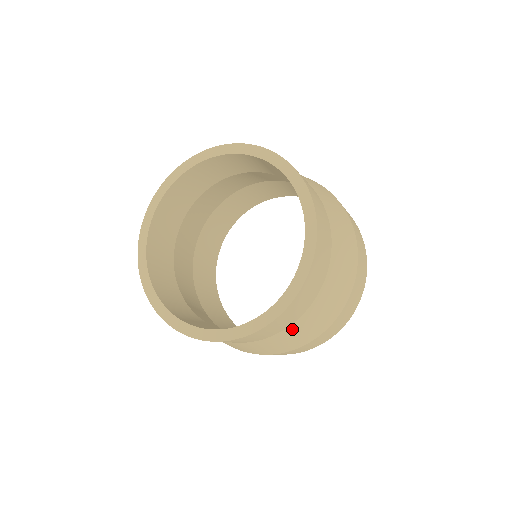
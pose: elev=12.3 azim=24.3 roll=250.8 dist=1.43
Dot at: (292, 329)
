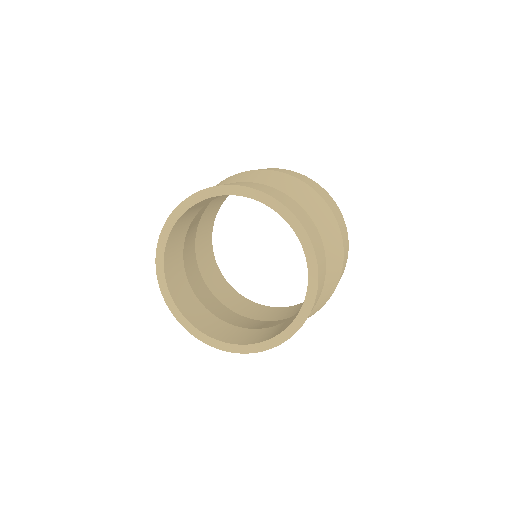
Dot at: occluded
